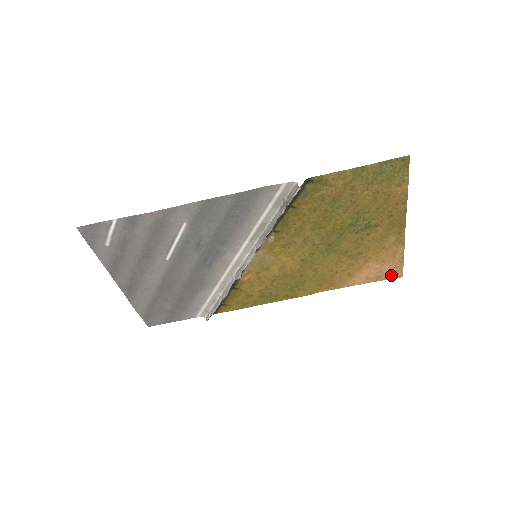
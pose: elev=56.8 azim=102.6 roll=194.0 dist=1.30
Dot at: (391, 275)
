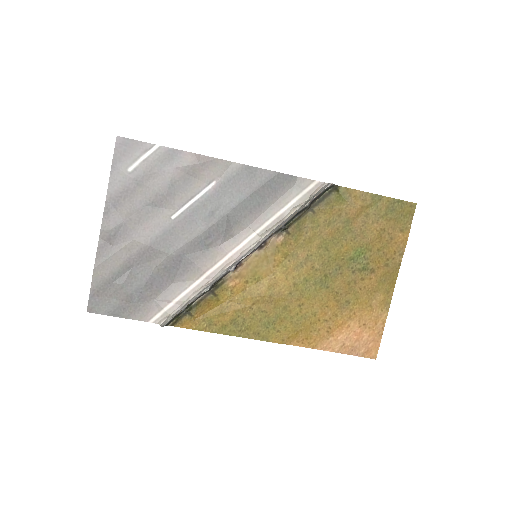
Dot at: (366, 351)
